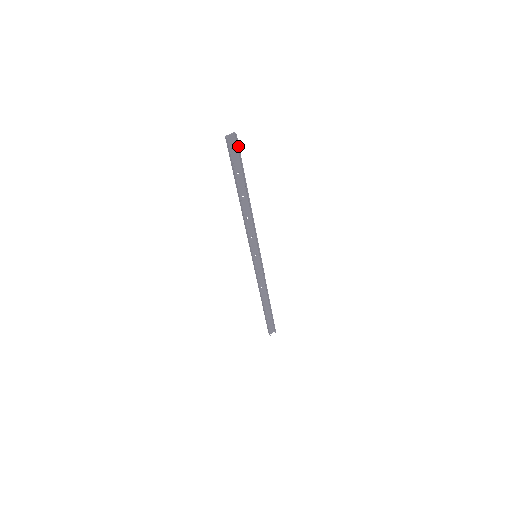
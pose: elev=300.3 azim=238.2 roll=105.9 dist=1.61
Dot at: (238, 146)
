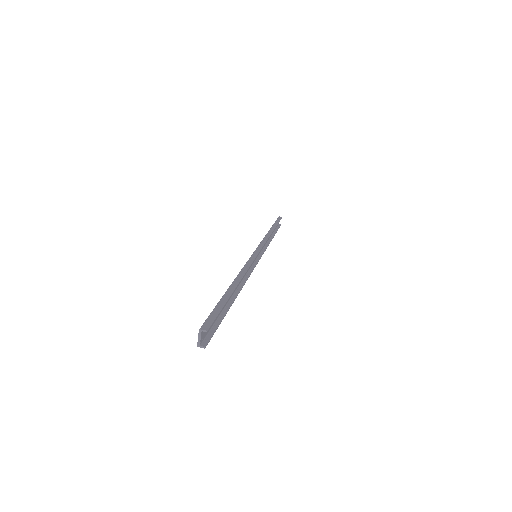
Dot at: (213, 322)
